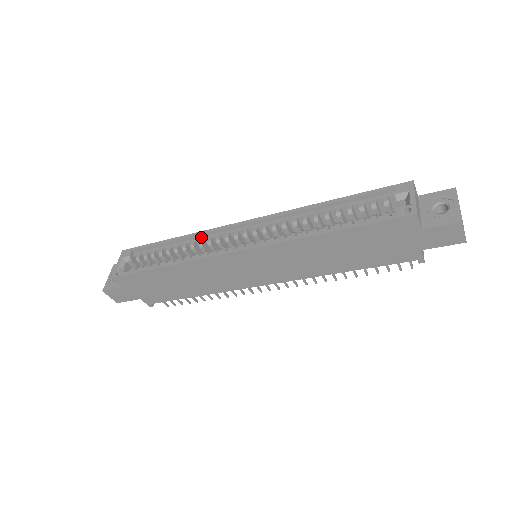
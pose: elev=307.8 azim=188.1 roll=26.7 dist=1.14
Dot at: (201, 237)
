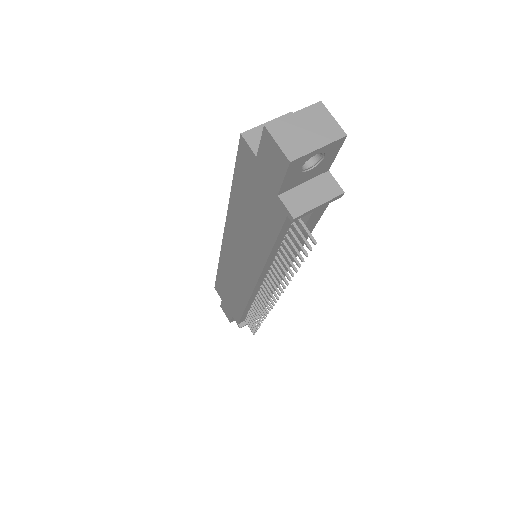
Dot at: occluded
